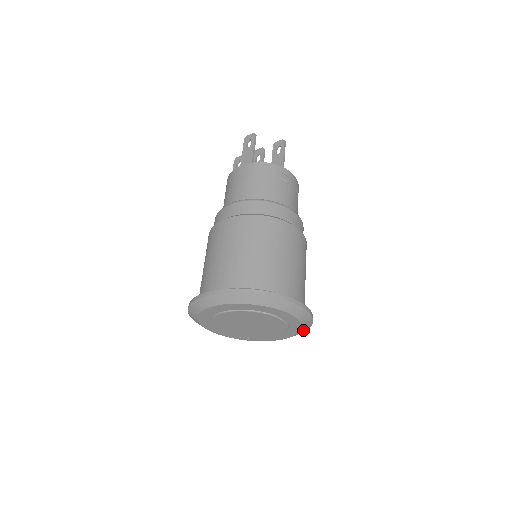
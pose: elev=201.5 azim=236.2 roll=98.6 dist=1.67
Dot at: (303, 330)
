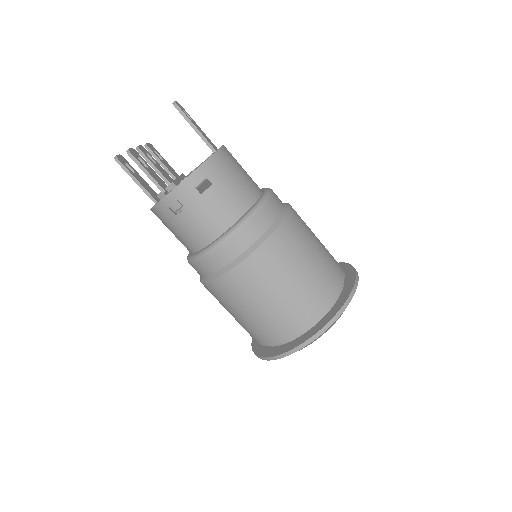
Dot at: occluded
